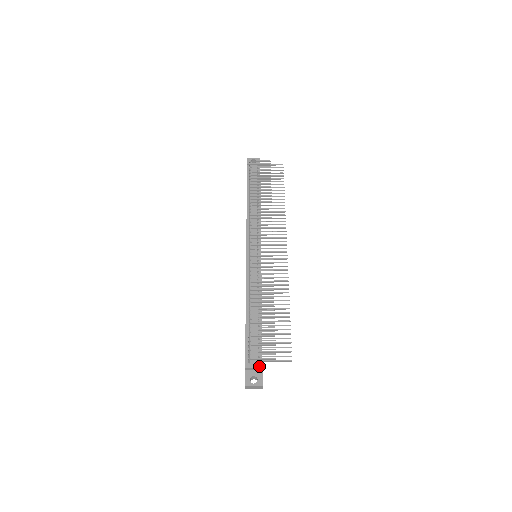
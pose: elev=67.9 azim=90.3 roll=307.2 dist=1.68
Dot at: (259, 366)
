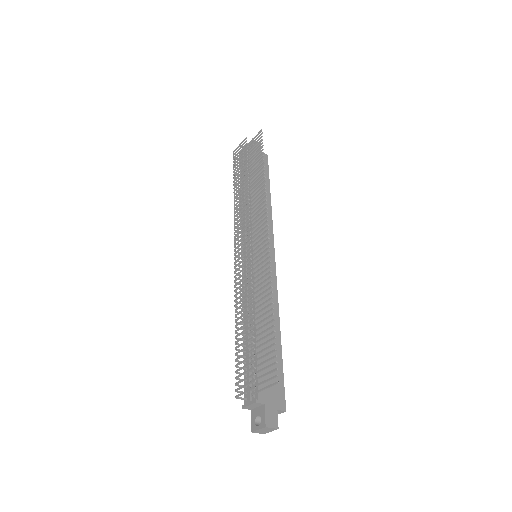
Dot at: (253, 402)
